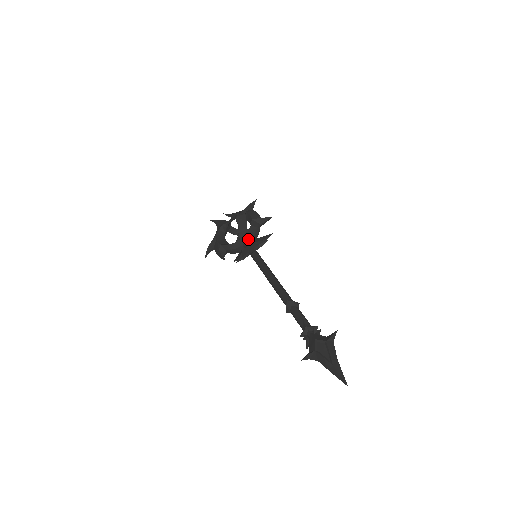
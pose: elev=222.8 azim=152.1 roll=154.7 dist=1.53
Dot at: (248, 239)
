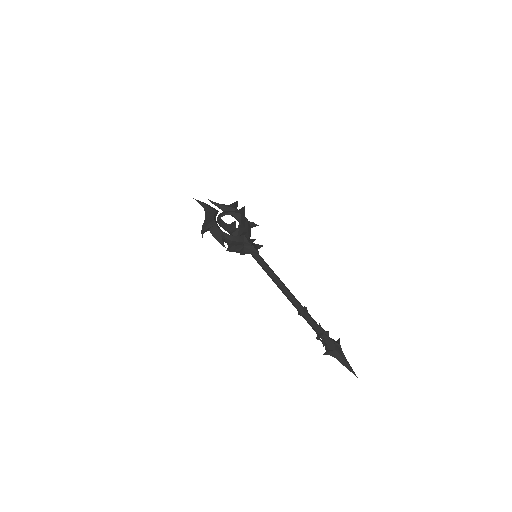
Dot at: (248, 238)
